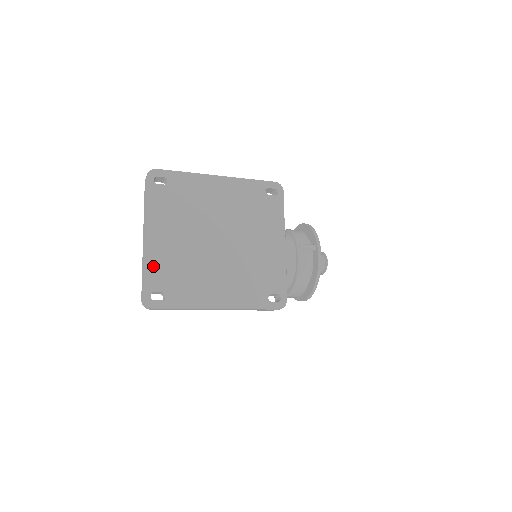
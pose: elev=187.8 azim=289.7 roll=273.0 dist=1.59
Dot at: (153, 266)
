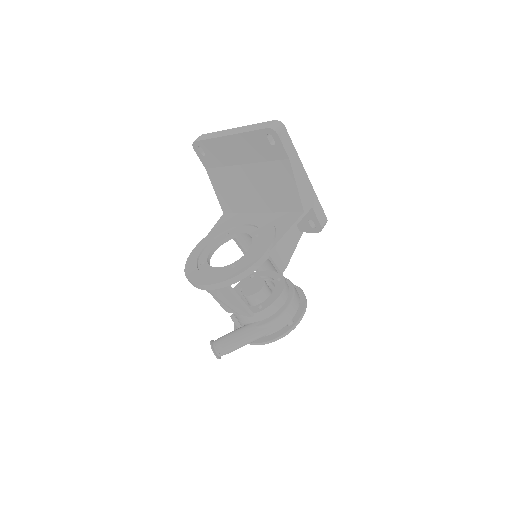
Dot at: occluded
